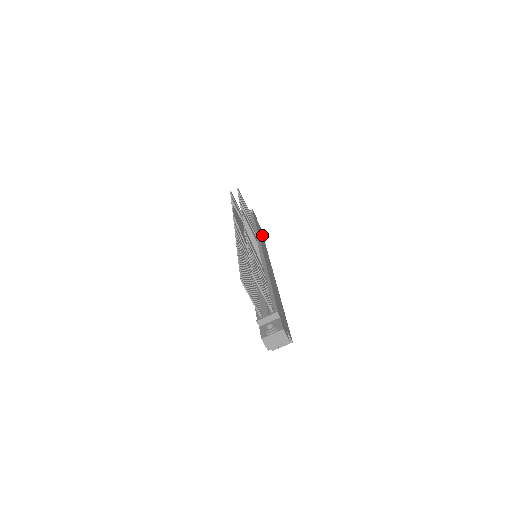
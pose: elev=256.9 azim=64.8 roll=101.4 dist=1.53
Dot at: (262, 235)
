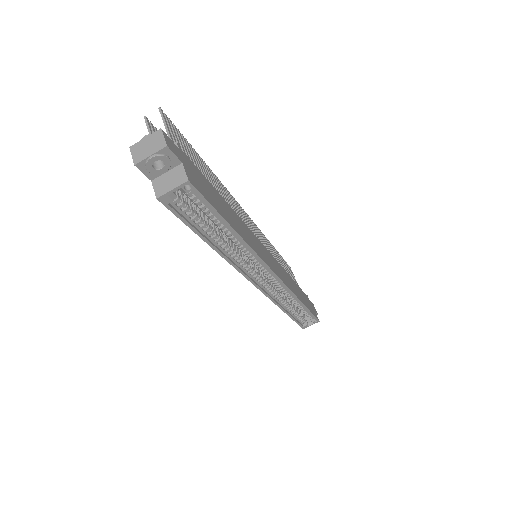
Dot at: (308, 307)
